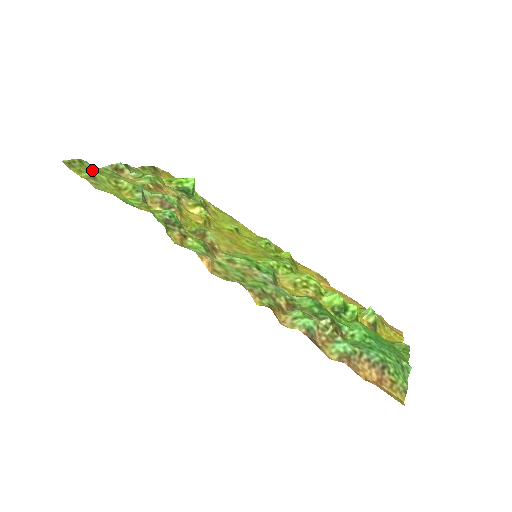
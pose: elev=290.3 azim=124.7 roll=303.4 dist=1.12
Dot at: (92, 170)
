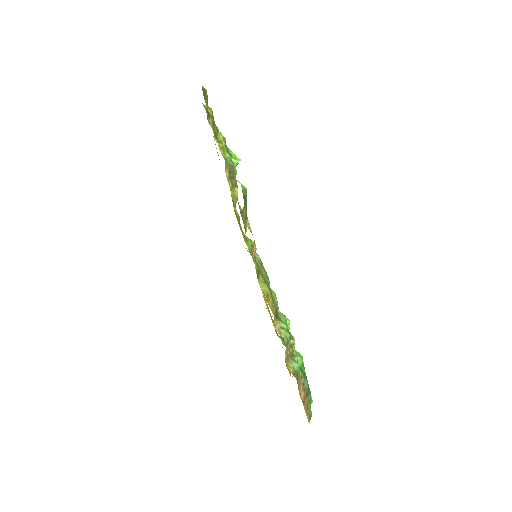
Dot at: occluded
